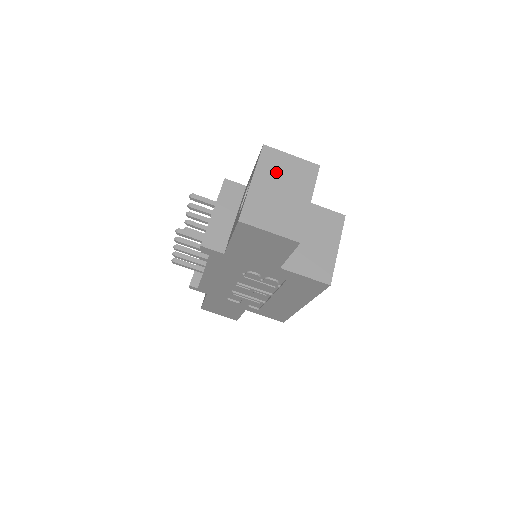
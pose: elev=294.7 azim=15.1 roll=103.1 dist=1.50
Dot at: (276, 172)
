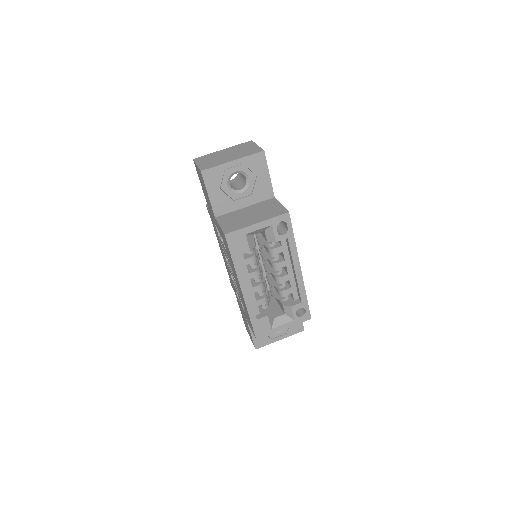
Dot at: (239, 149)
